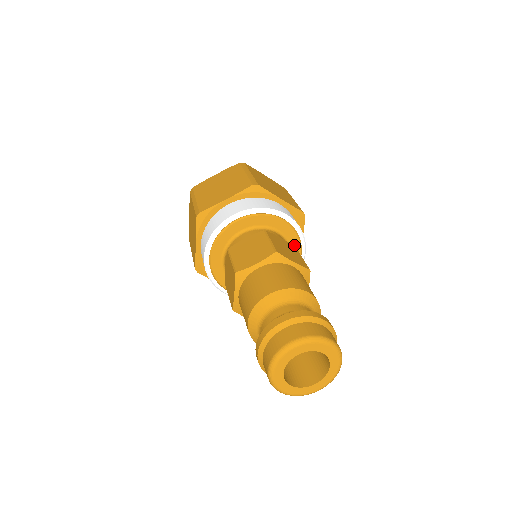
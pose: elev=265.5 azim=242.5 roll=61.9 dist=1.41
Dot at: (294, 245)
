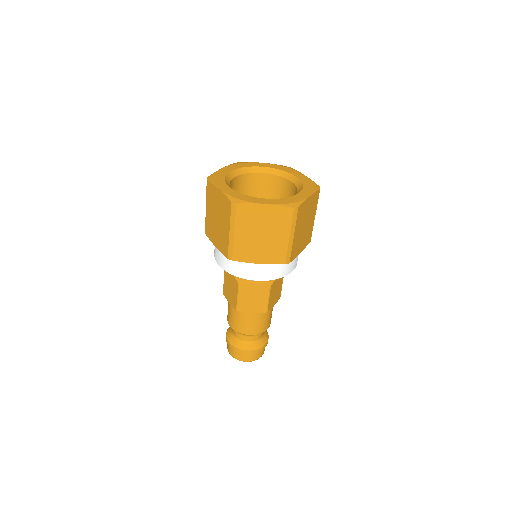
Dot at: occluded
